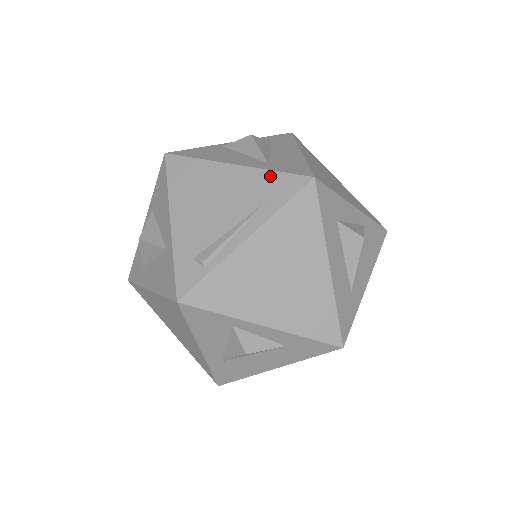
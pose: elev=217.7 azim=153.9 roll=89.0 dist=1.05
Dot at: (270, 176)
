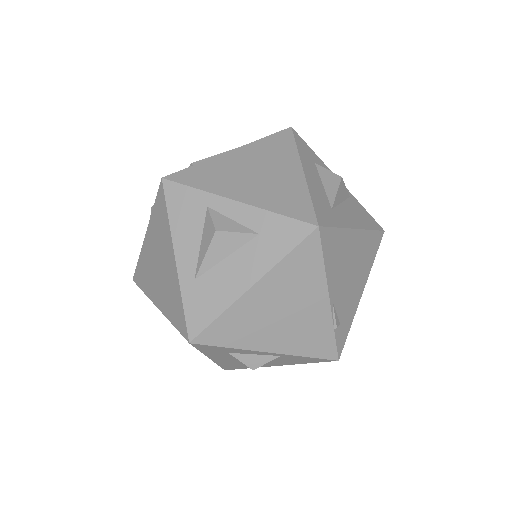
Dot at: occluded
